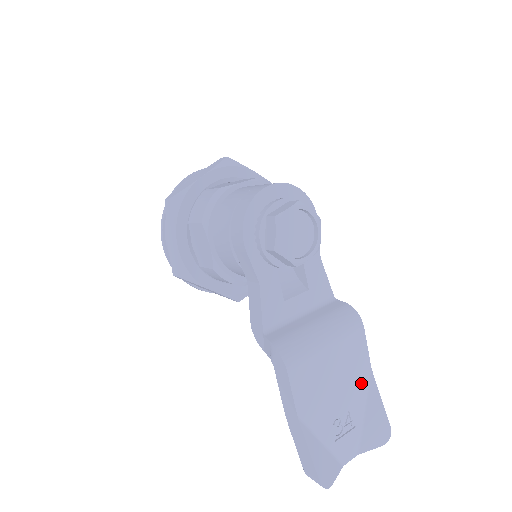
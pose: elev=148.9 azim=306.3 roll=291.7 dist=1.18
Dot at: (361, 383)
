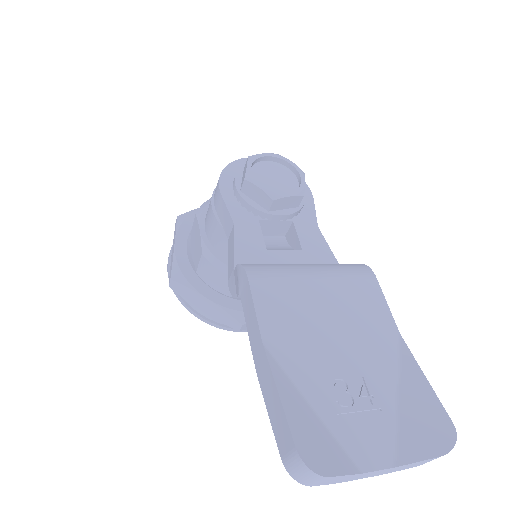
Dot at: (382, 346)
